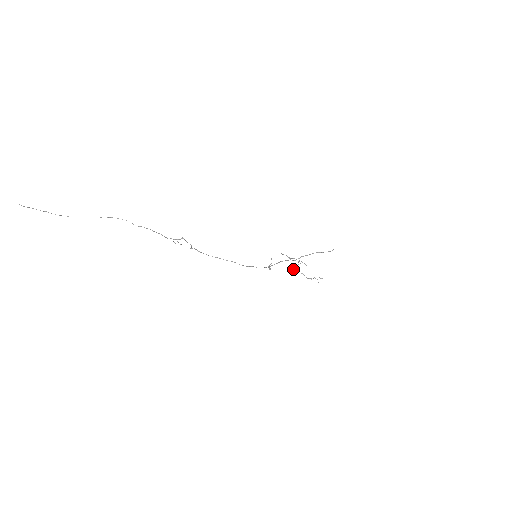
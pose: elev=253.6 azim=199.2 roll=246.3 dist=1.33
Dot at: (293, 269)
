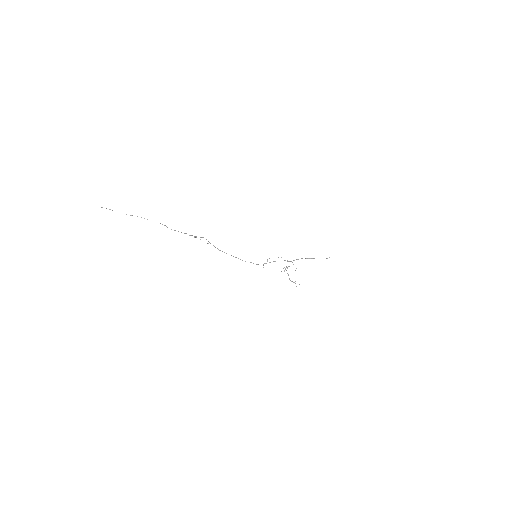
Dot at: occluded
